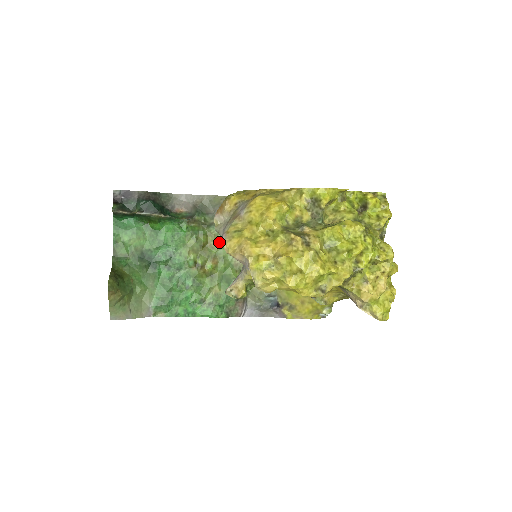
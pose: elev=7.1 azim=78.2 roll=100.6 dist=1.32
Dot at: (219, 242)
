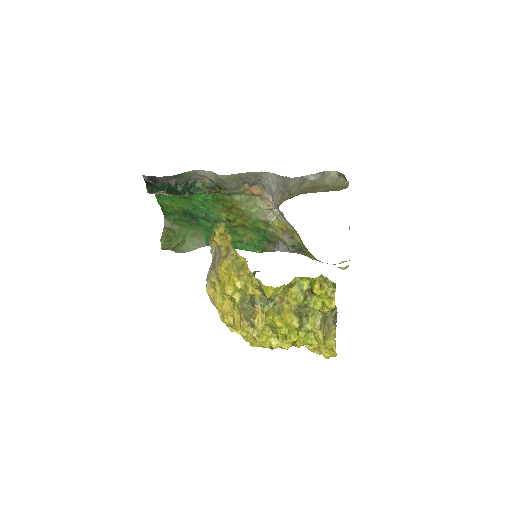
Dot at: (243, 205)
